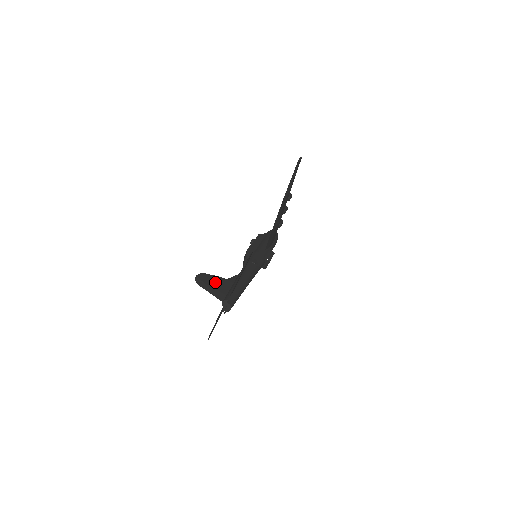
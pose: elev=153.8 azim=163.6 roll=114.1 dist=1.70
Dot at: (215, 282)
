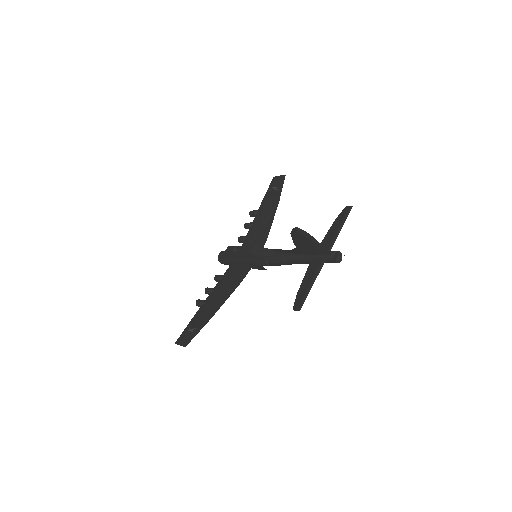
Dot at: occluded
